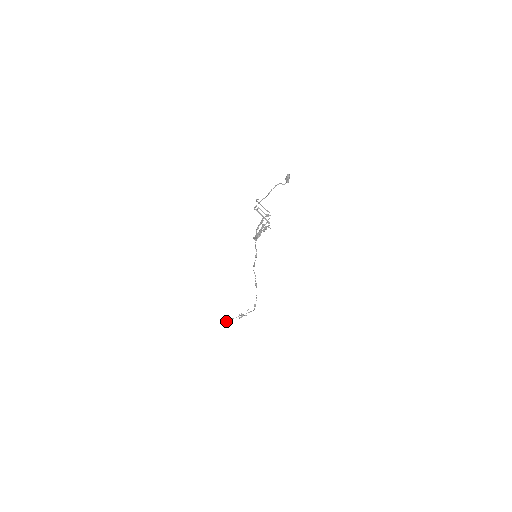
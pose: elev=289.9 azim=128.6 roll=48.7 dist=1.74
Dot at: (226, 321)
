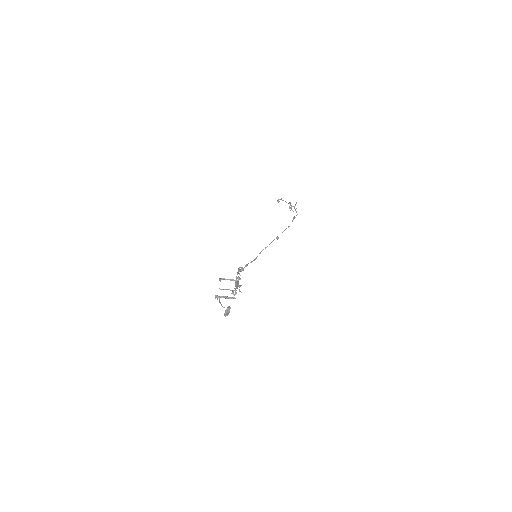
Dot at: occluded
